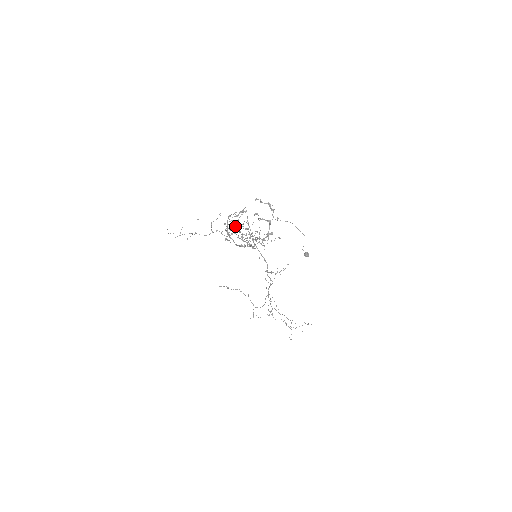
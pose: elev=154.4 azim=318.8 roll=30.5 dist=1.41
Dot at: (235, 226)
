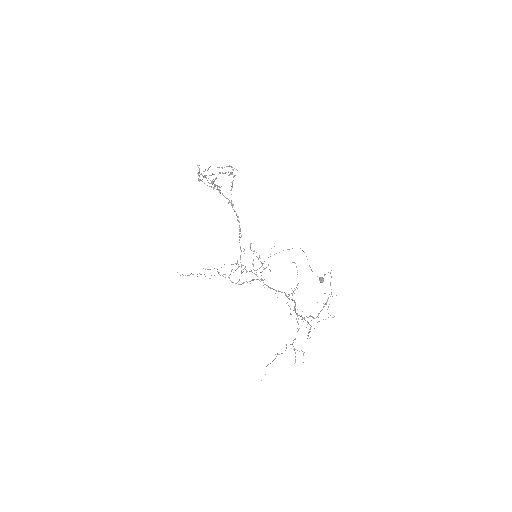
Dot at: (241, 273)
